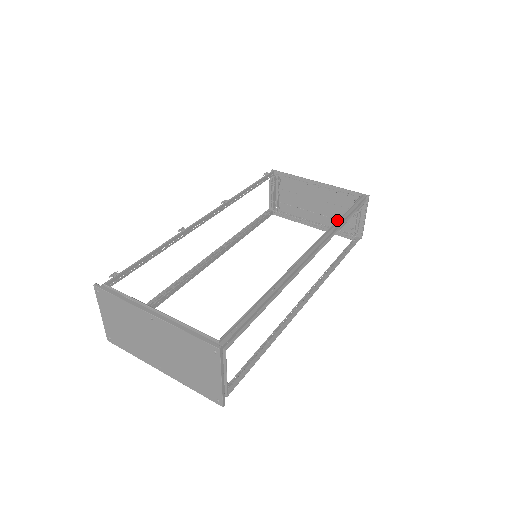
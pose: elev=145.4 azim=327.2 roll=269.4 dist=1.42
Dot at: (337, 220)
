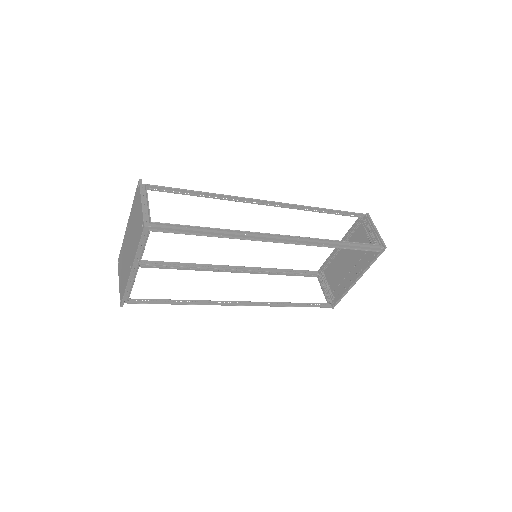
Dot at: occluded
